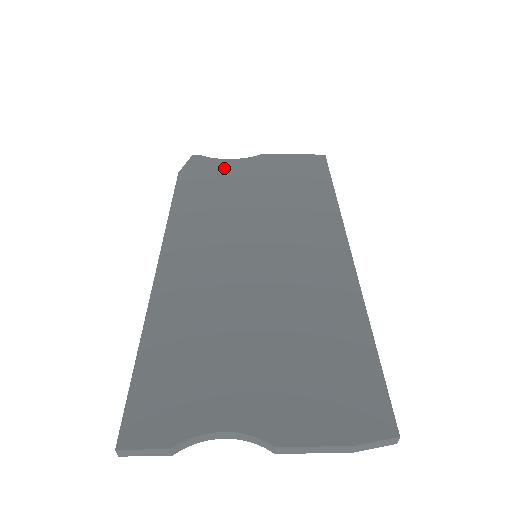
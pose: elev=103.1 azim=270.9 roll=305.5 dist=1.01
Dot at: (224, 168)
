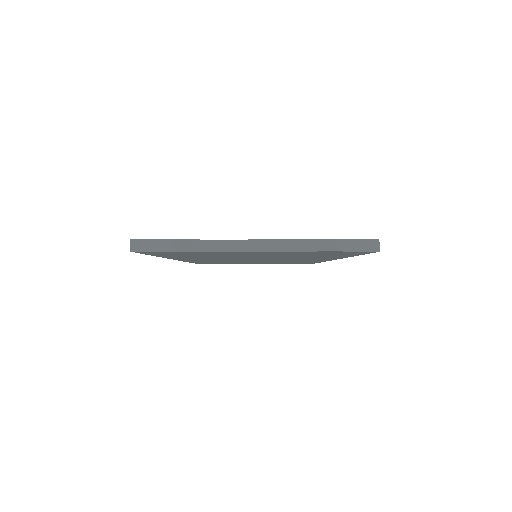
Dot at: occluded
